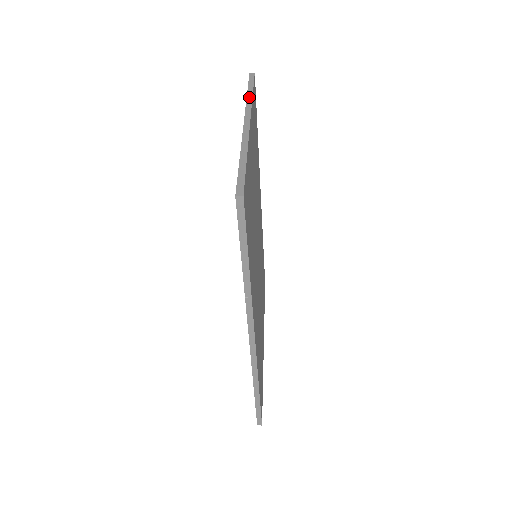
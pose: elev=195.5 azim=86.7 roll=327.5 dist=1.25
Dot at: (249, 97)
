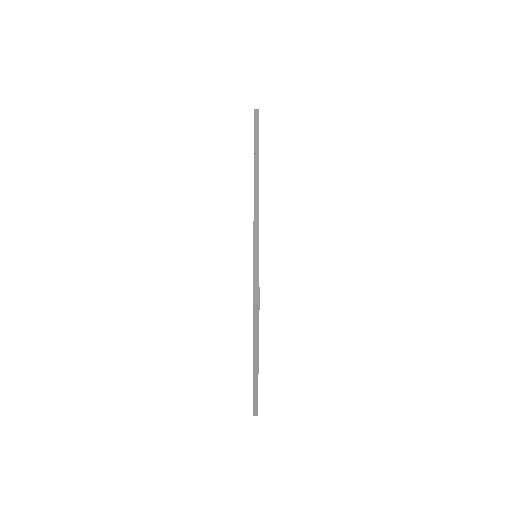
Dot at: occluded
